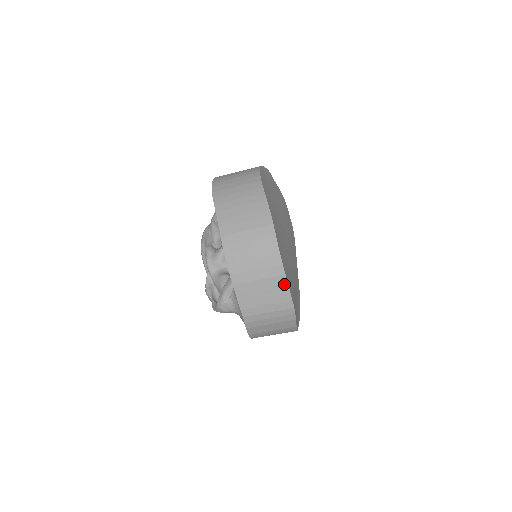
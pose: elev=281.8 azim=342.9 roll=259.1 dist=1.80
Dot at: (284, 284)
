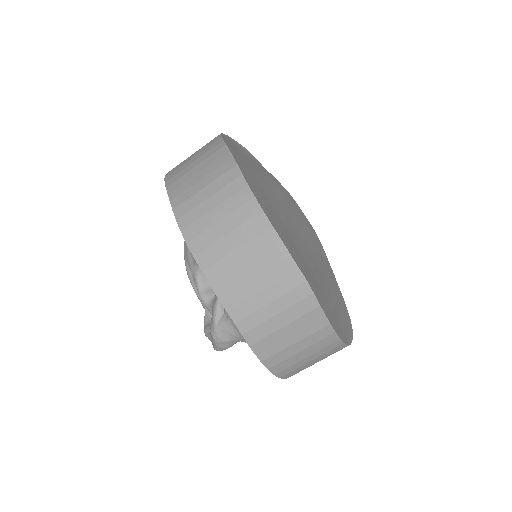
Dot at: (276, 243)
